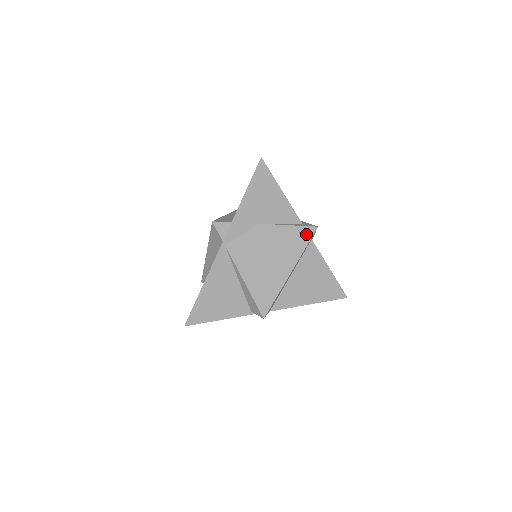
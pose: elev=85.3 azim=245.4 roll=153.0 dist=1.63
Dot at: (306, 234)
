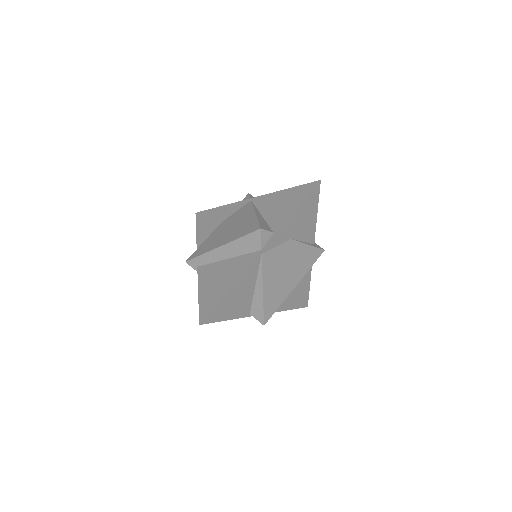
Dot at: (316, 255)
